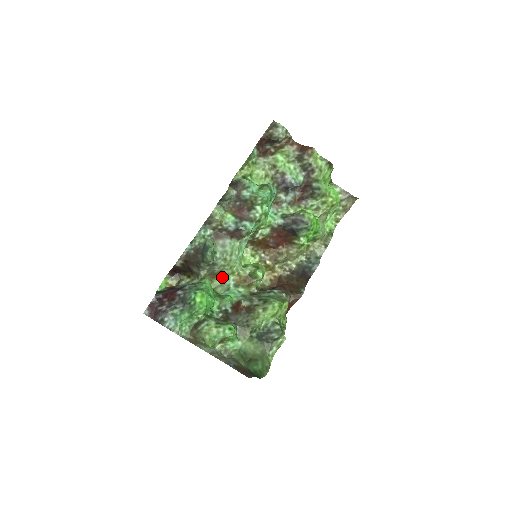
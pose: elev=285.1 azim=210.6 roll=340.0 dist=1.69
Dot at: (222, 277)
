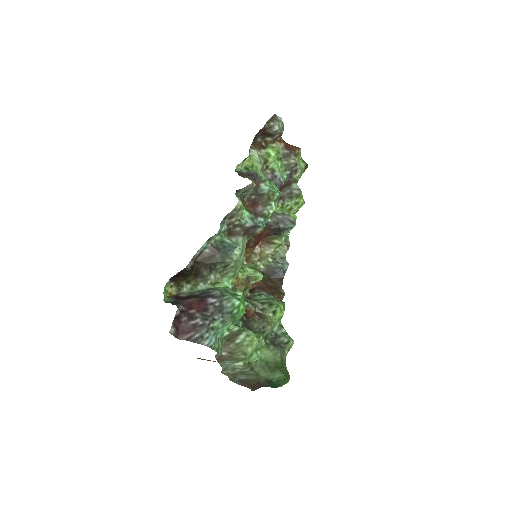
Dot at: occluded
